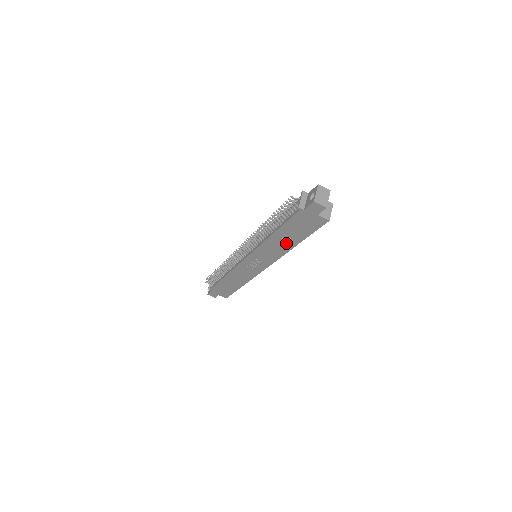
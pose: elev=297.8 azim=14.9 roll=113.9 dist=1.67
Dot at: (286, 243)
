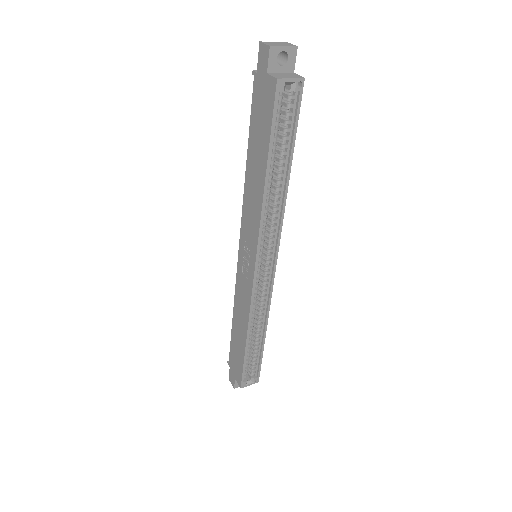
Dot at: (258, 179)
